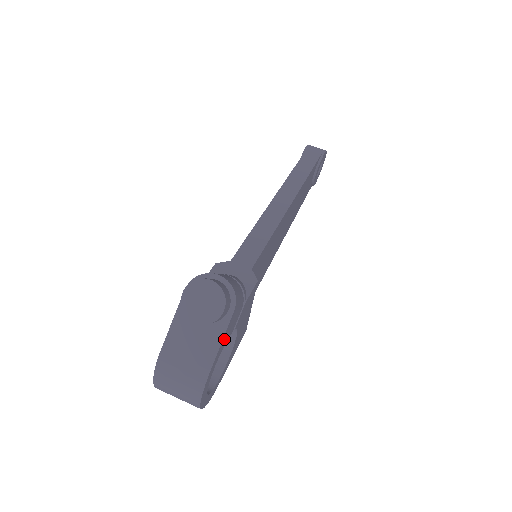
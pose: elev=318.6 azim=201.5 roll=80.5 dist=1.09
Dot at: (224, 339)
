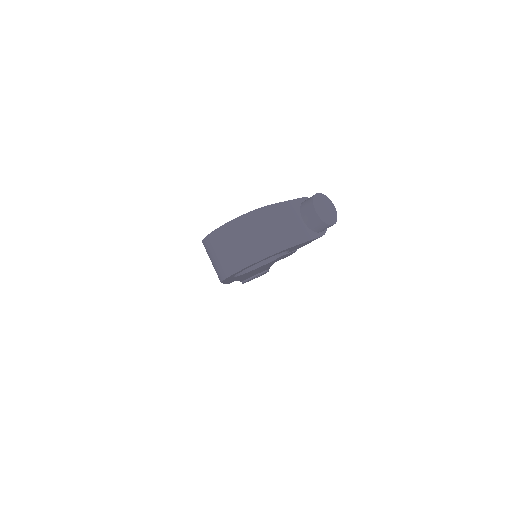
Dot at: (303, 244)
